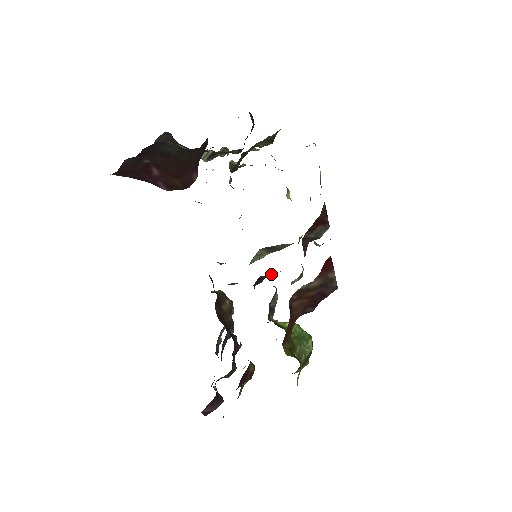
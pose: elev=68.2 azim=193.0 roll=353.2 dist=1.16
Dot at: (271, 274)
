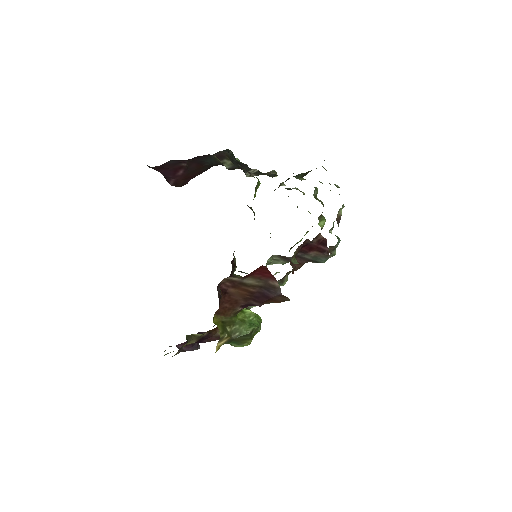
Dot at: occluded
